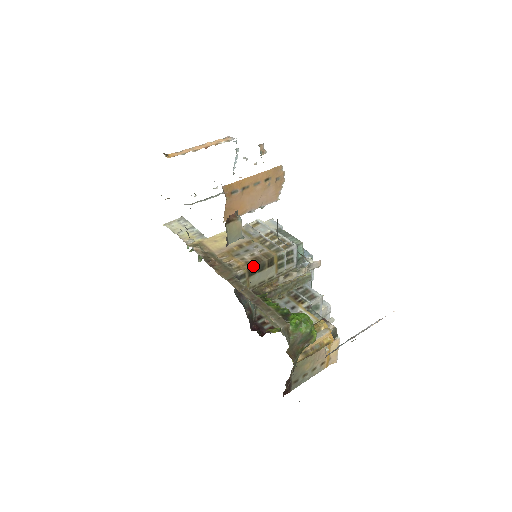
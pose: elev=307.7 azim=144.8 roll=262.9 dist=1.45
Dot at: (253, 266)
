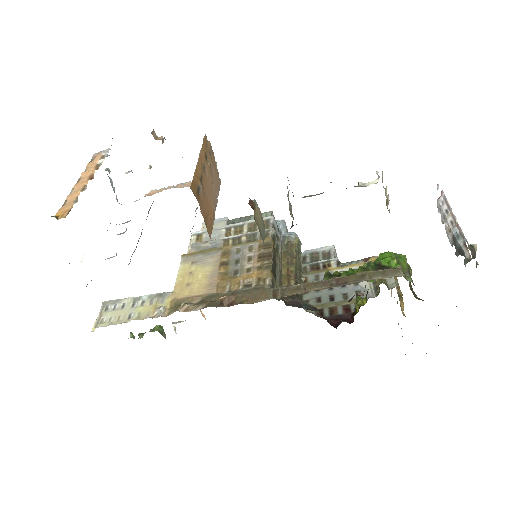
Dot at: (272, 264)
